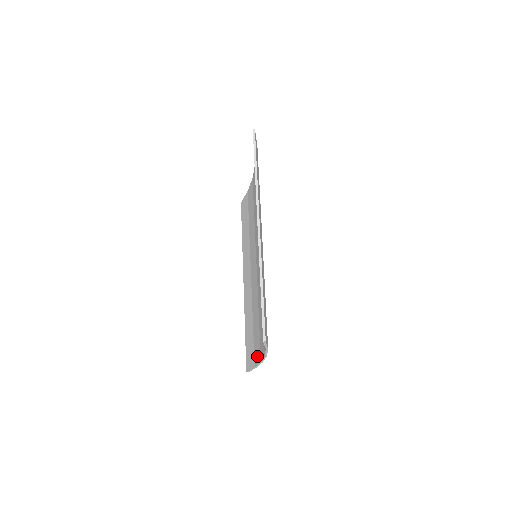
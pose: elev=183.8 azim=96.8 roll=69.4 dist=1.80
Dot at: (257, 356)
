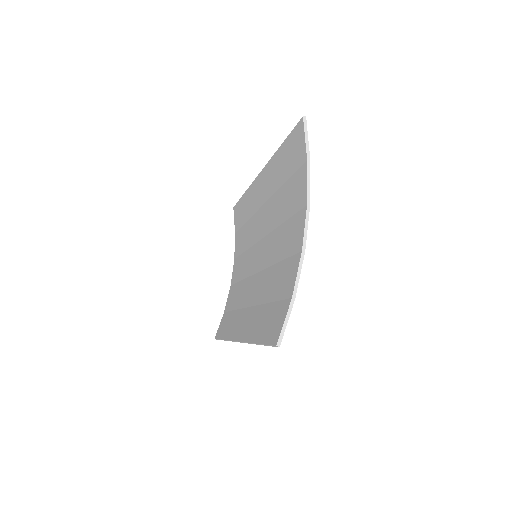
Dot at: (291, 275)
